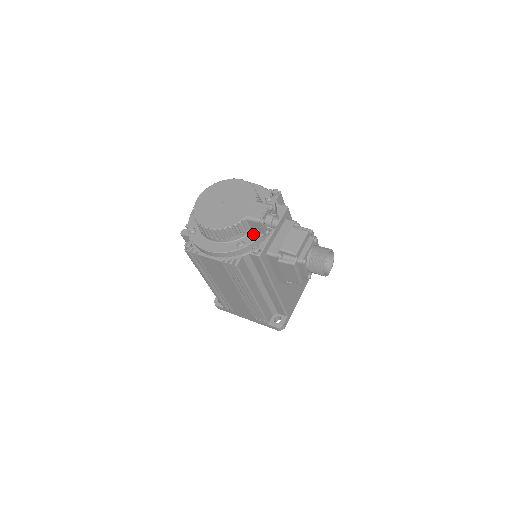
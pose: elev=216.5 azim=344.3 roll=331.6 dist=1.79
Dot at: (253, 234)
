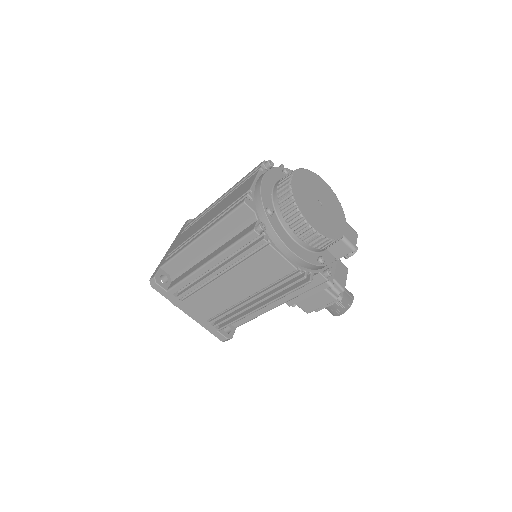
Dot at: (328, 253)
